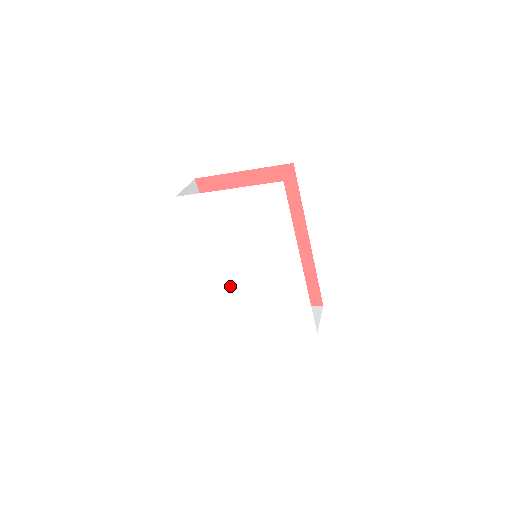
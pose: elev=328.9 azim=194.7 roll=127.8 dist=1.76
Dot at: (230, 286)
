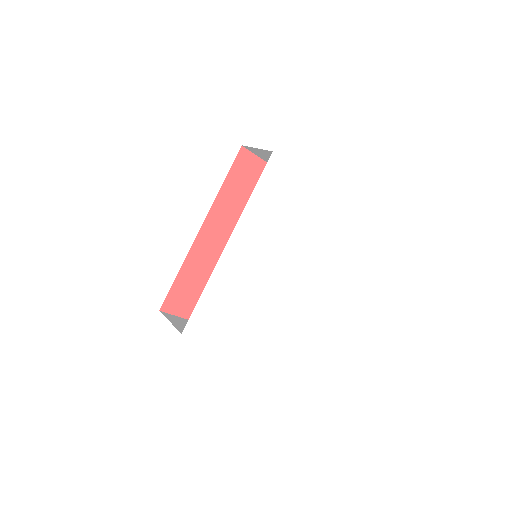
Dot at: (239, 274)
